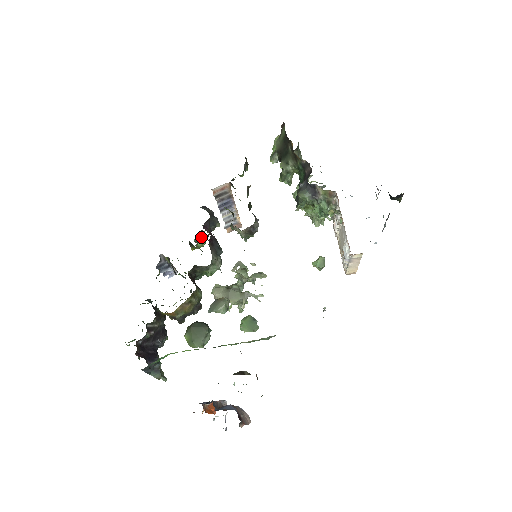
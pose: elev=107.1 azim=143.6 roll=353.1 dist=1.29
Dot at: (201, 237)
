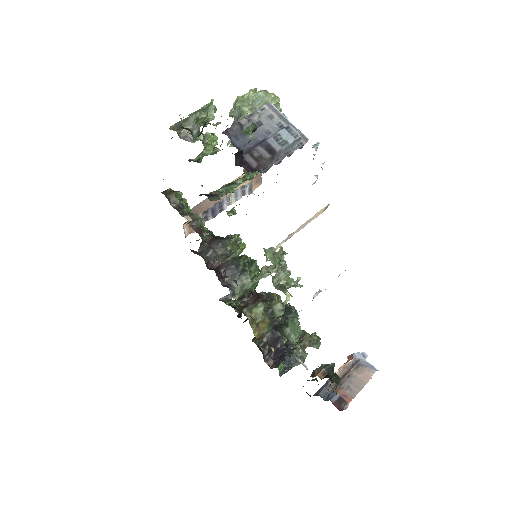
Dot at: occluded
